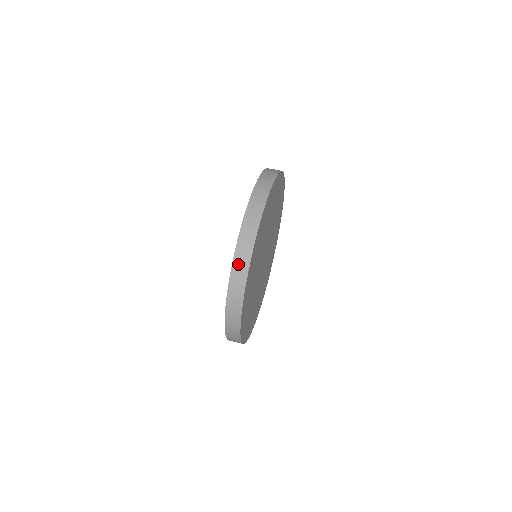
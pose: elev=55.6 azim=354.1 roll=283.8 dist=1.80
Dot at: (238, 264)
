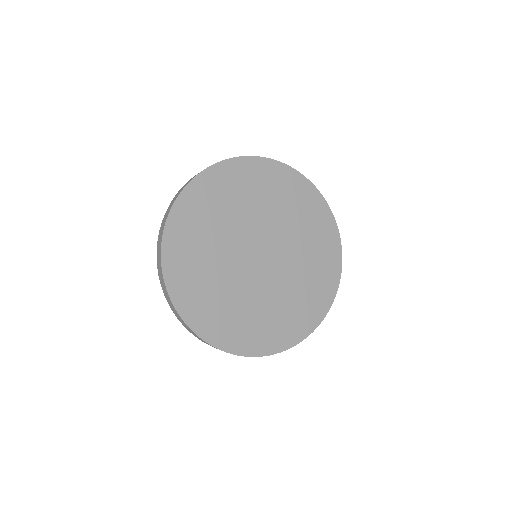
Dot at: occluded
